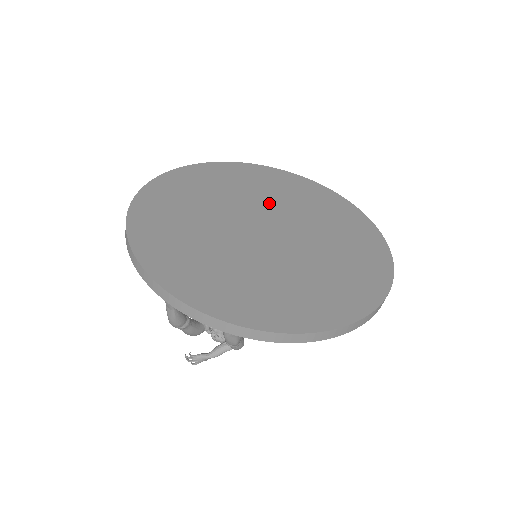
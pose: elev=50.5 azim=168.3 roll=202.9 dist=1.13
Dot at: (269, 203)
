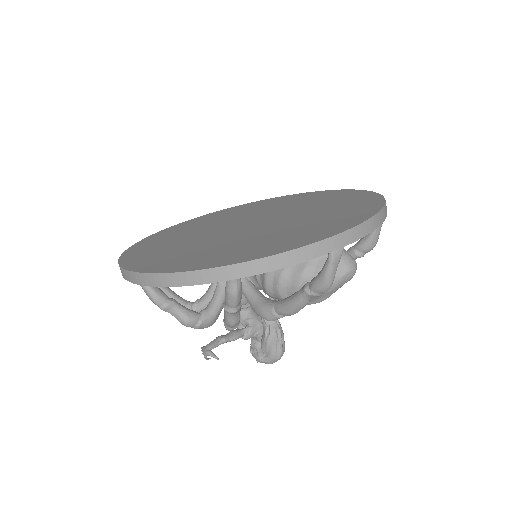
Dot at: (292, 210)
